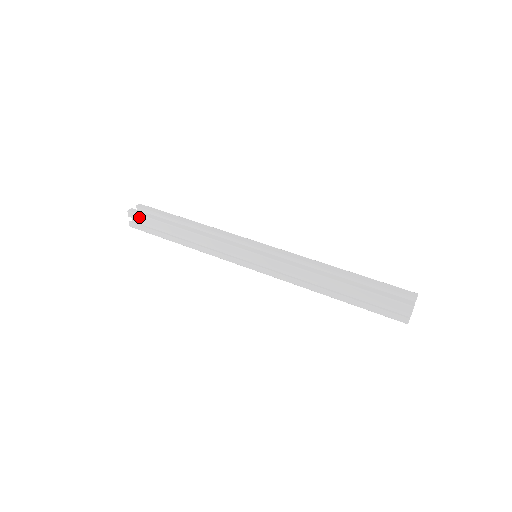
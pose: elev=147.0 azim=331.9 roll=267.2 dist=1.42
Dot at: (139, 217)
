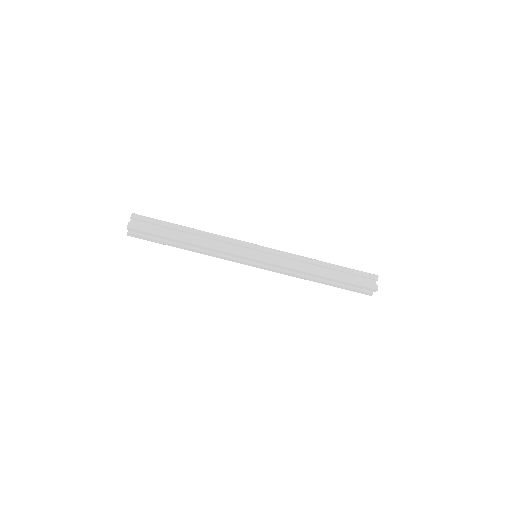
Dot at: (141, 232)
